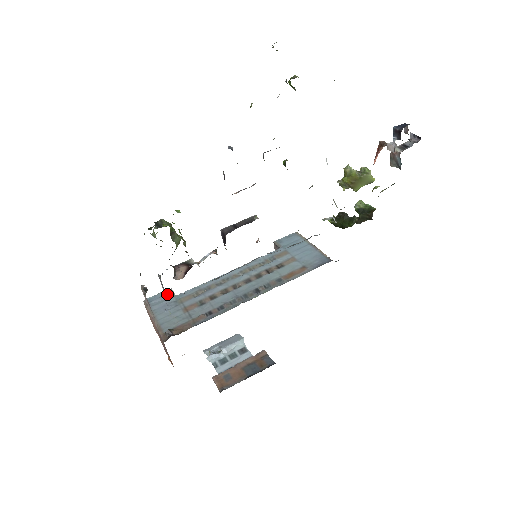
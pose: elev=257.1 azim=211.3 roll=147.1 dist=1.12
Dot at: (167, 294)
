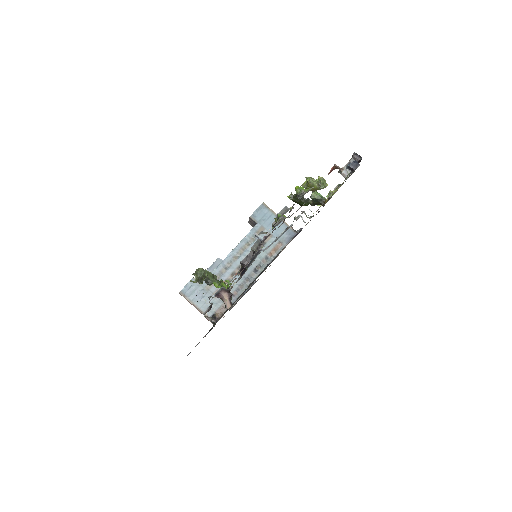
Dot at: (194, 284)
